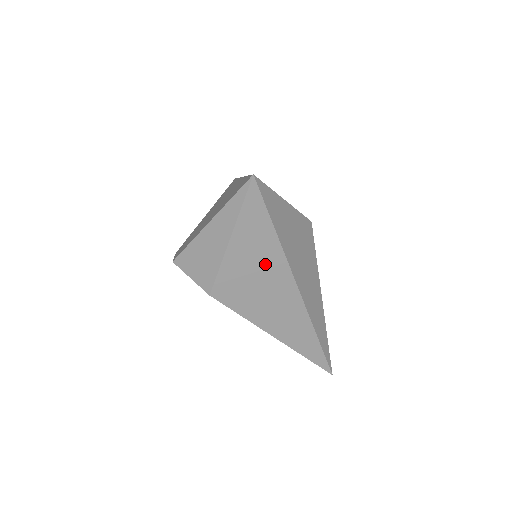
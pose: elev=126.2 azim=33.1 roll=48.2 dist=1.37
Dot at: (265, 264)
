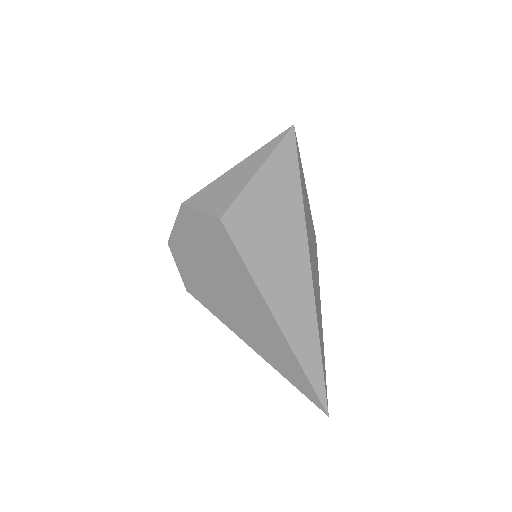
Dot at: (284, 210)
